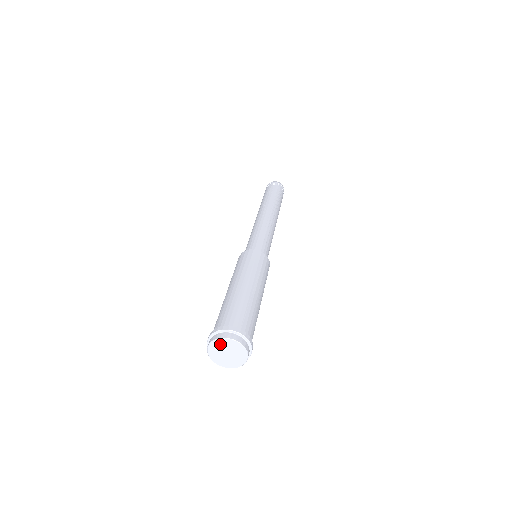
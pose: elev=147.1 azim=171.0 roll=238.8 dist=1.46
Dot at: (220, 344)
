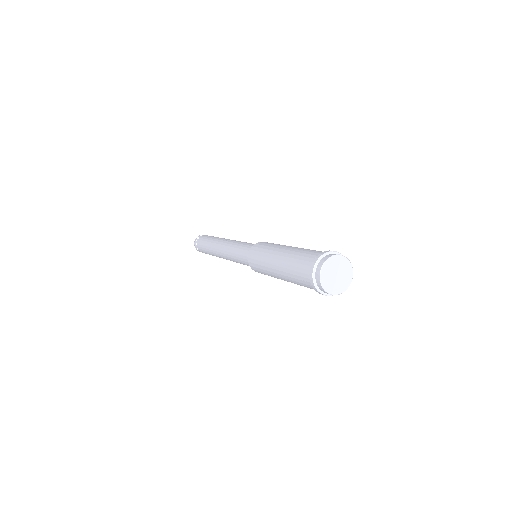
Dot at: (329, 266)
